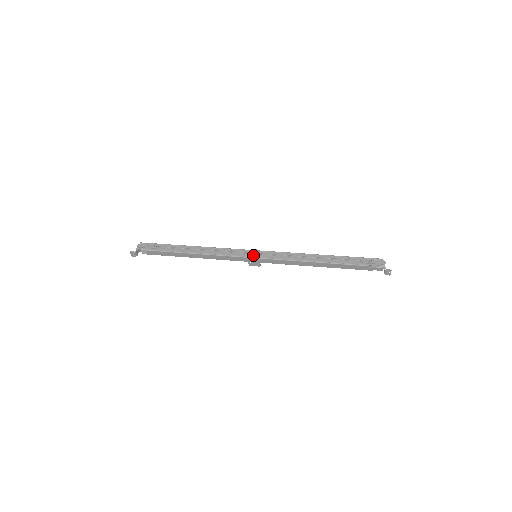
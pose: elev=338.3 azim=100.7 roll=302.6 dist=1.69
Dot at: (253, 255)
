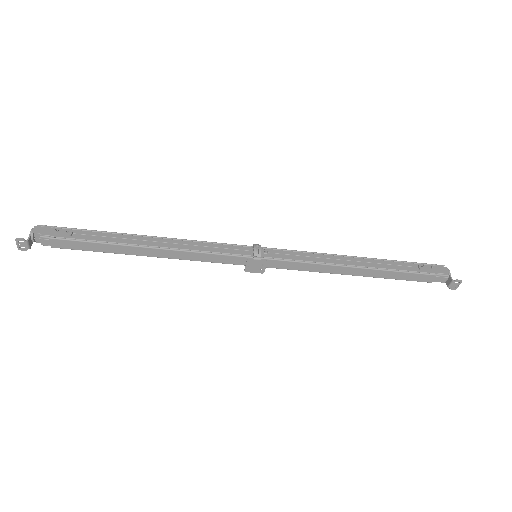
Dot at: (255, 252)
